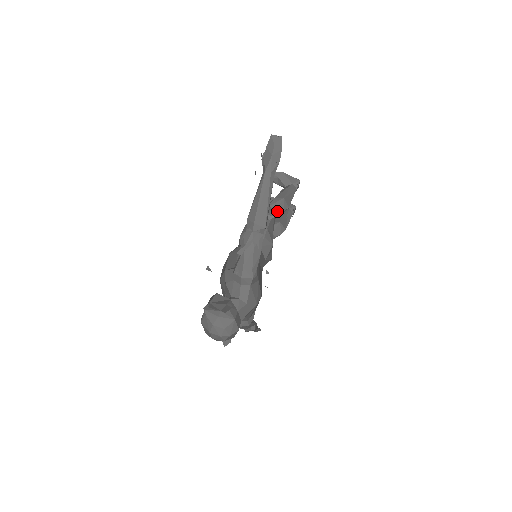
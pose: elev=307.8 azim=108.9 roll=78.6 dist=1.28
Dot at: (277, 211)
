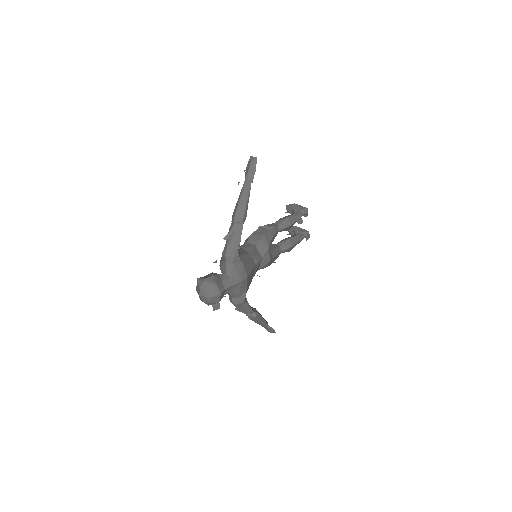
Dot at: (280, 226)
